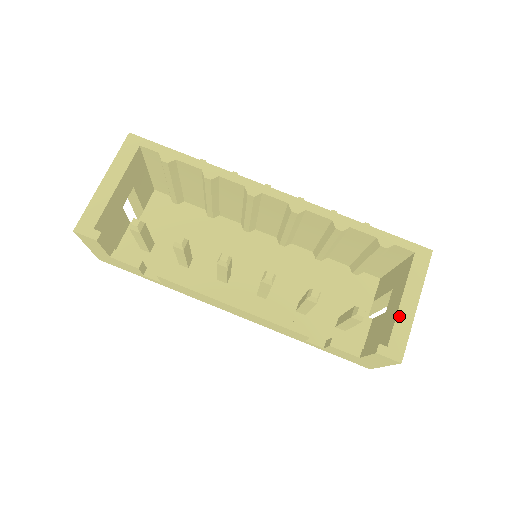
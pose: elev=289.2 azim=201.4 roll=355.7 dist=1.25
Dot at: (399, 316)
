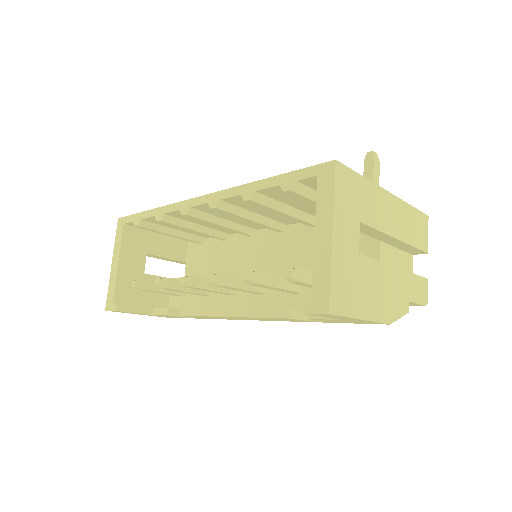
Dot at: (315, 259)
